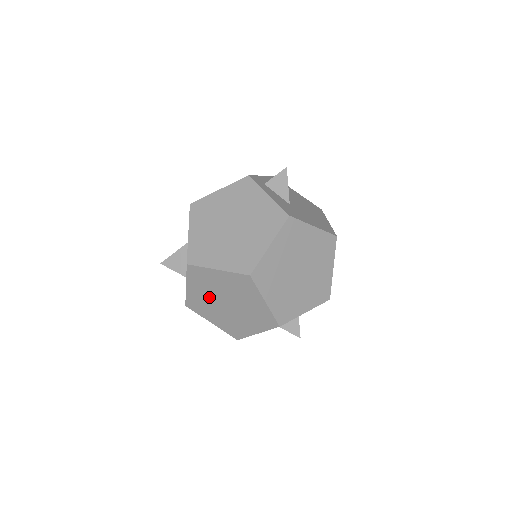
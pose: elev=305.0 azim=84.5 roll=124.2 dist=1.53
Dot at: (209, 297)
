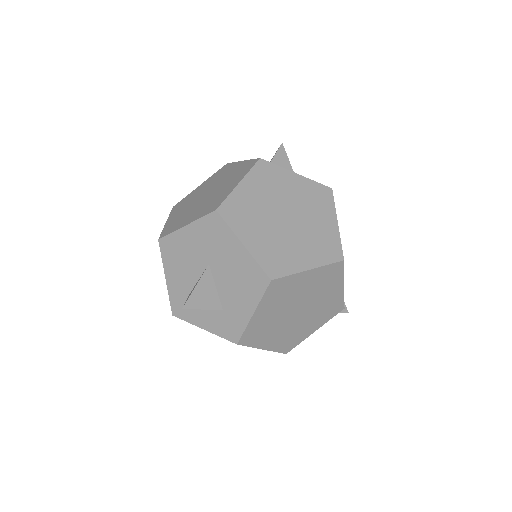
Dot at: (279, 314)
